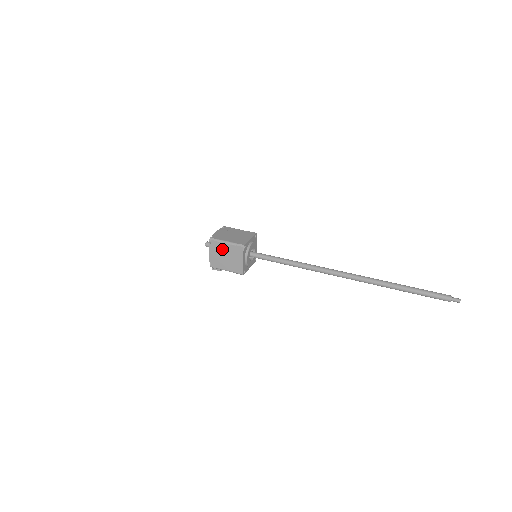
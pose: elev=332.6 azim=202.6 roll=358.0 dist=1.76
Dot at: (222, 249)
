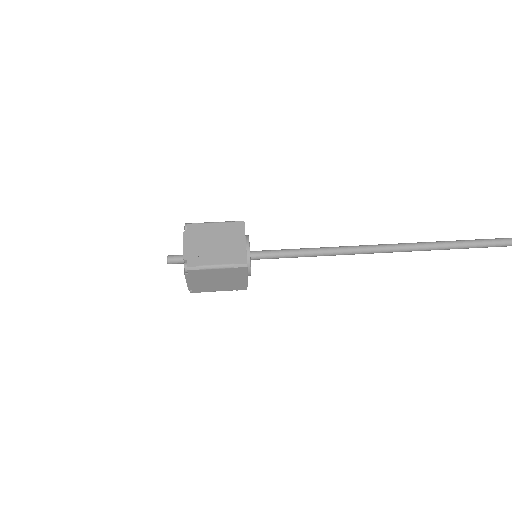
Dot at: (209, 275)
